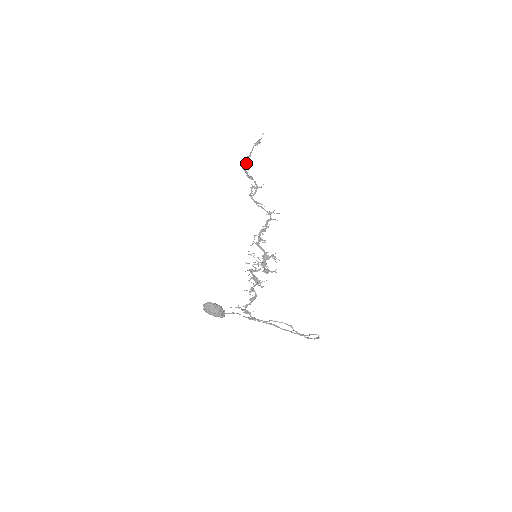
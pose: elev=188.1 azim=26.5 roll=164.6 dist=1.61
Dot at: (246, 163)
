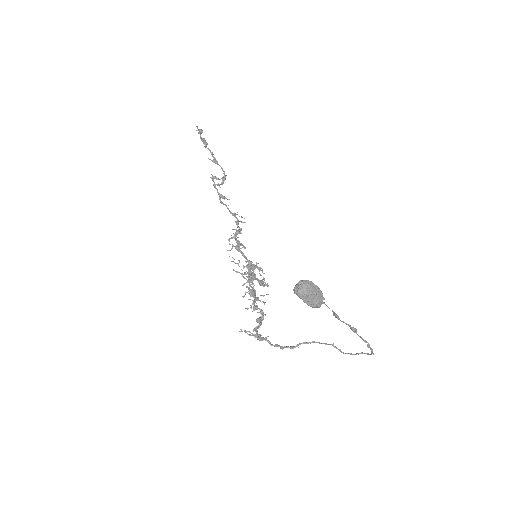
Dot at: (206, 143)
